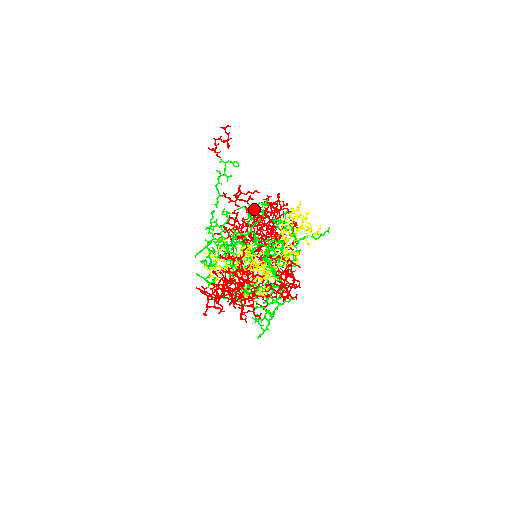
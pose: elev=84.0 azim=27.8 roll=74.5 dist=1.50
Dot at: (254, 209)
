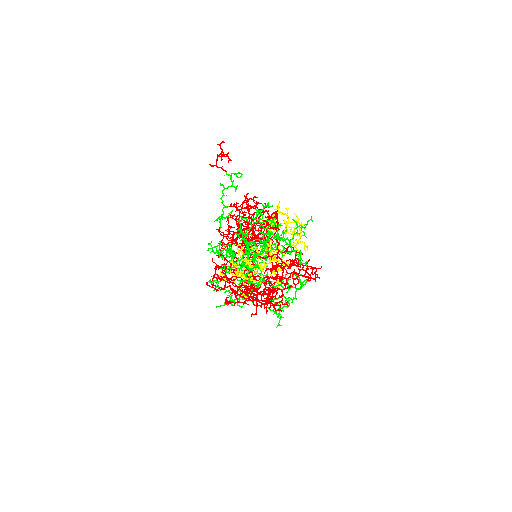
Dot at: occluded
